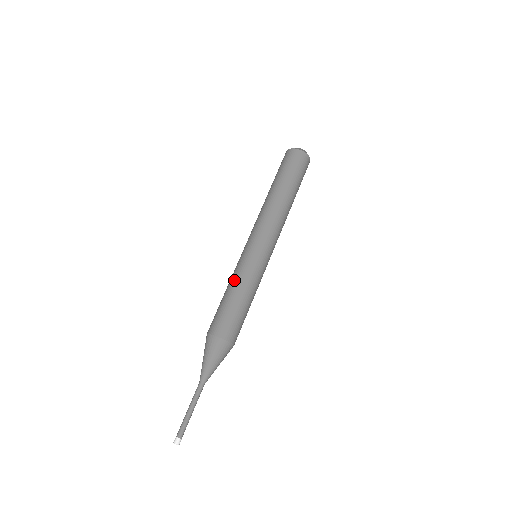
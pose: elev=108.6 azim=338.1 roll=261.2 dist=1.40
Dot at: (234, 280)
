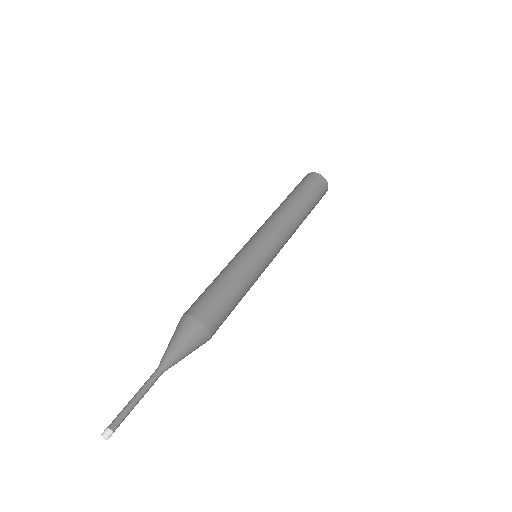
Dot at: (233, 269)
